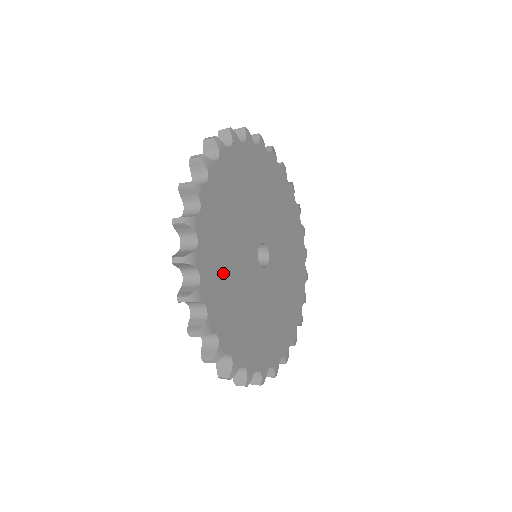
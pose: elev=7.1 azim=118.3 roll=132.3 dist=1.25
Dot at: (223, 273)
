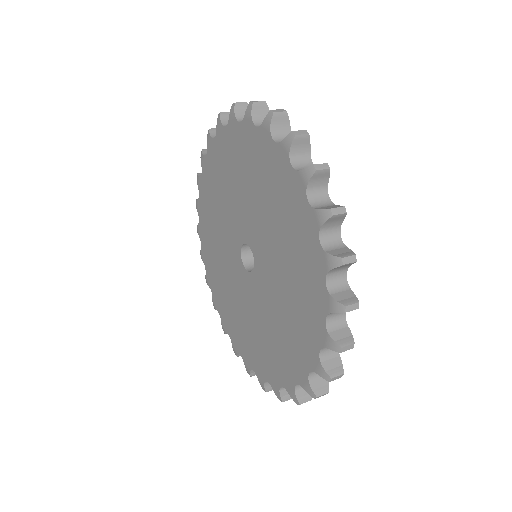
Dot at: occluded
